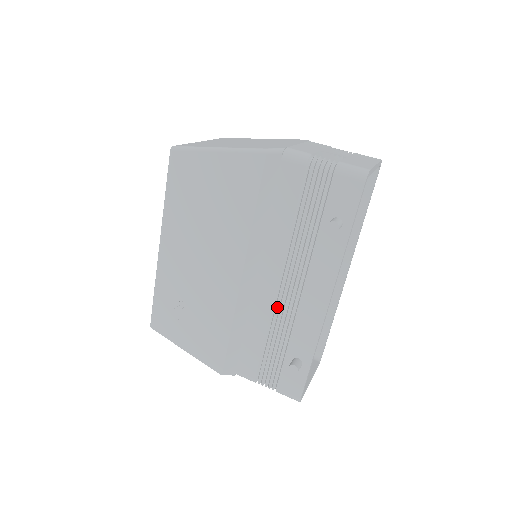
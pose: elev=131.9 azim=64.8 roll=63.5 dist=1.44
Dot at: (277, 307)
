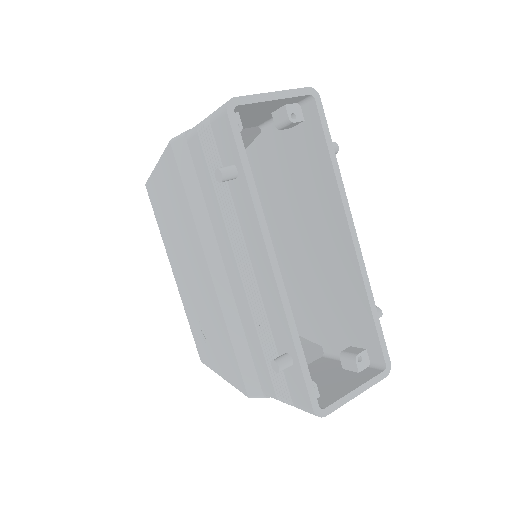
Dot at: (250, 296)
